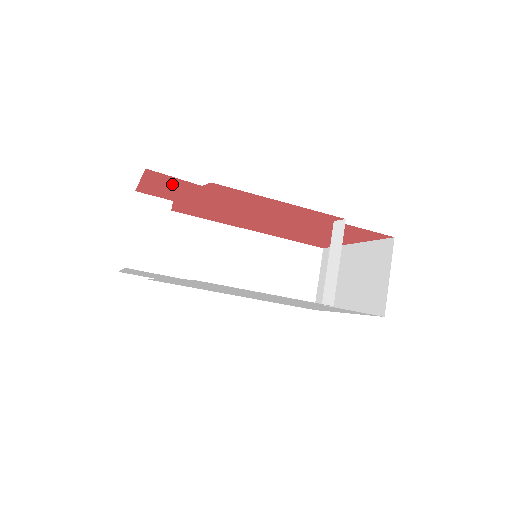
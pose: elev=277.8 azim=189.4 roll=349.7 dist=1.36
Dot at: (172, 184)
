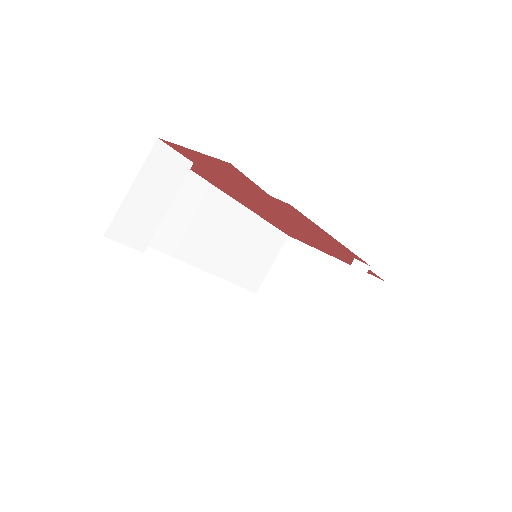
Dot at: (231, 173)
